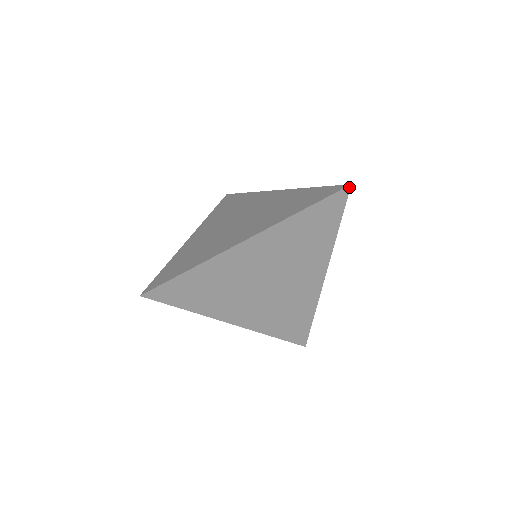
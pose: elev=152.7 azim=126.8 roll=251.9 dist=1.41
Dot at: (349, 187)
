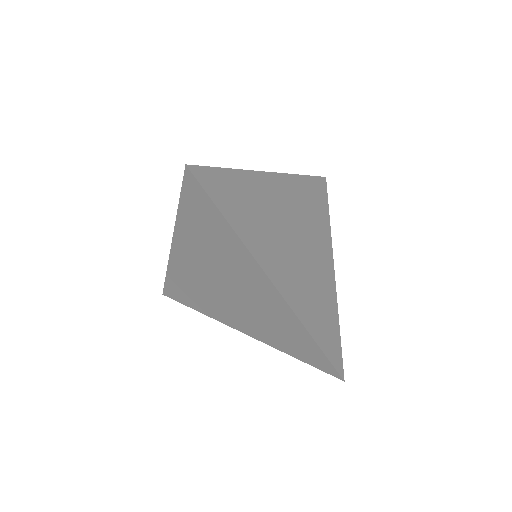
Dot at: (325, 179)
